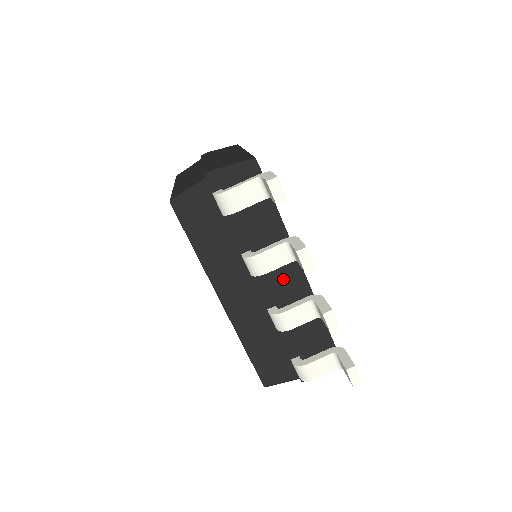
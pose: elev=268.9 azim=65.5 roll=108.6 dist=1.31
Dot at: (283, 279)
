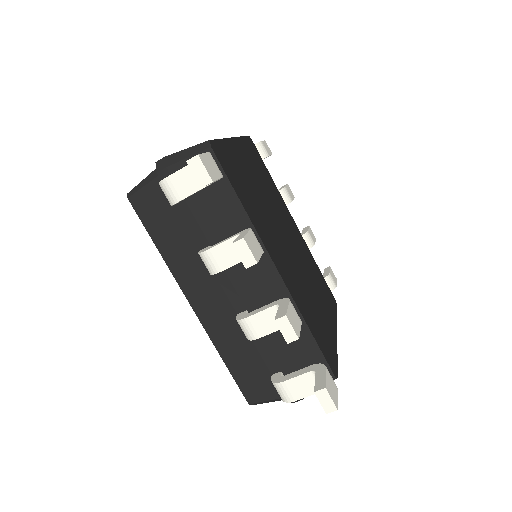
Dot at: (253, 279)
